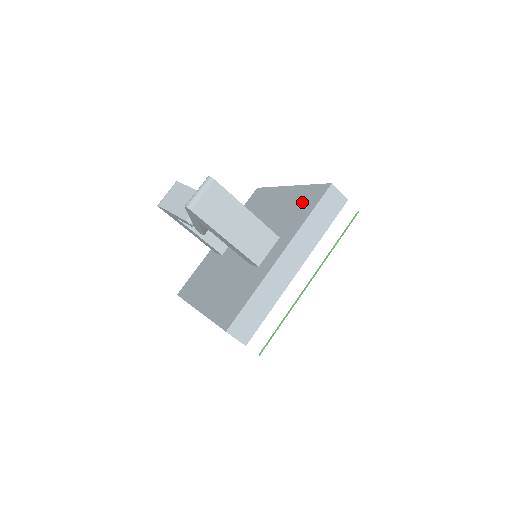
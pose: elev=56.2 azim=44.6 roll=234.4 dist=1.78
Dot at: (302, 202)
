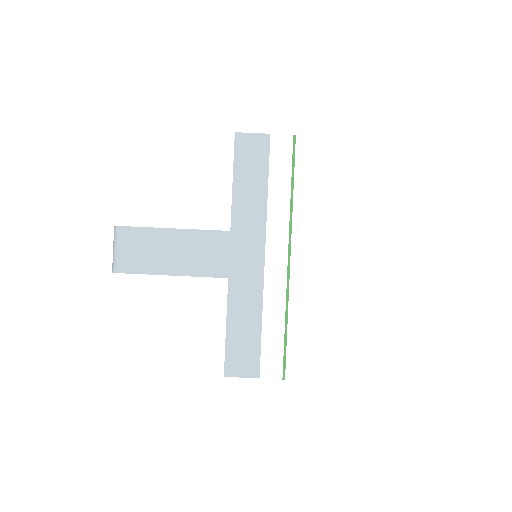
Dot at: occluded
